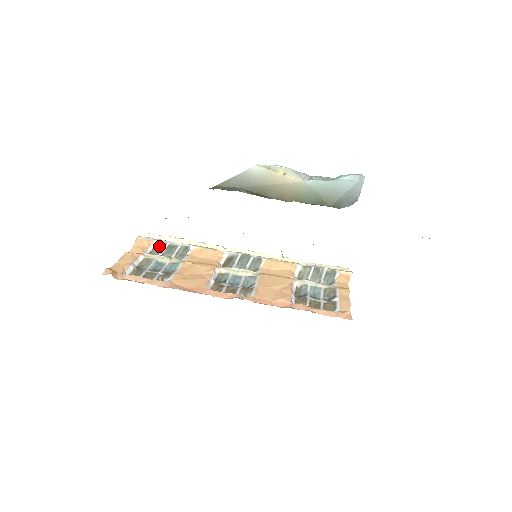
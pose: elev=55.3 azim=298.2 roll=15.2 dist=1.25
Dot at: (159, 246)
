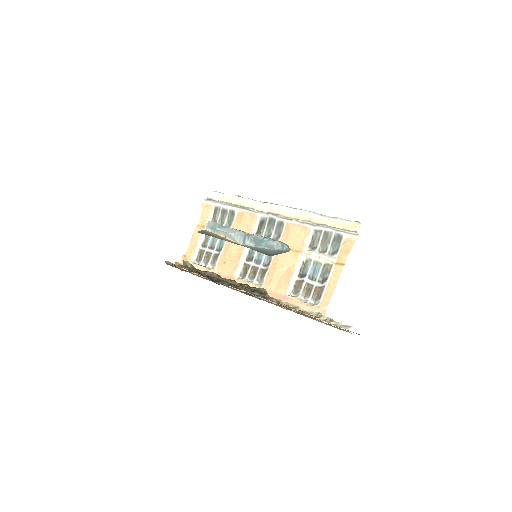
Dot at: (216, 212)
